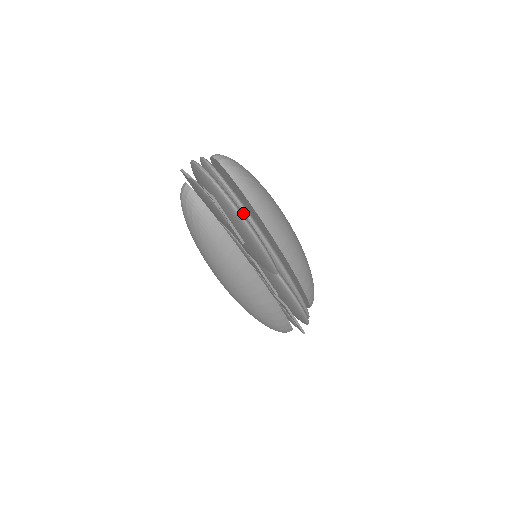
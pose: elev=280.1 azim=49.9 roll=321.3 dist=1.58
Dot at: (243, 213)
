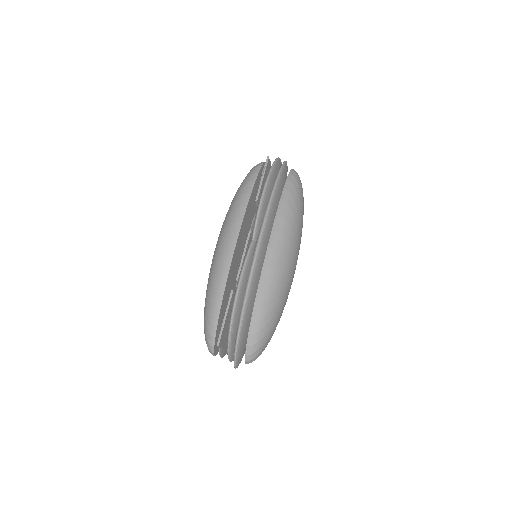
Dot at: (274, 183)
